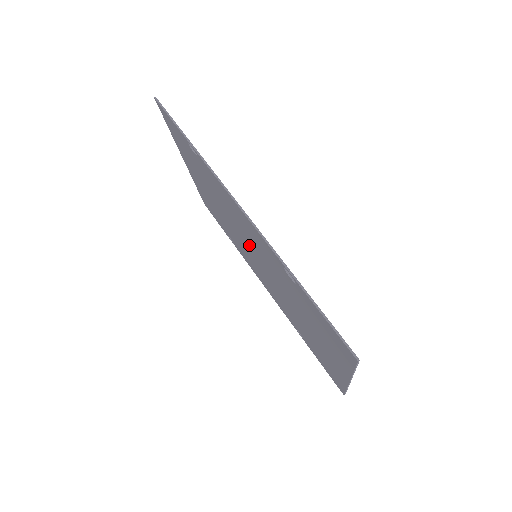
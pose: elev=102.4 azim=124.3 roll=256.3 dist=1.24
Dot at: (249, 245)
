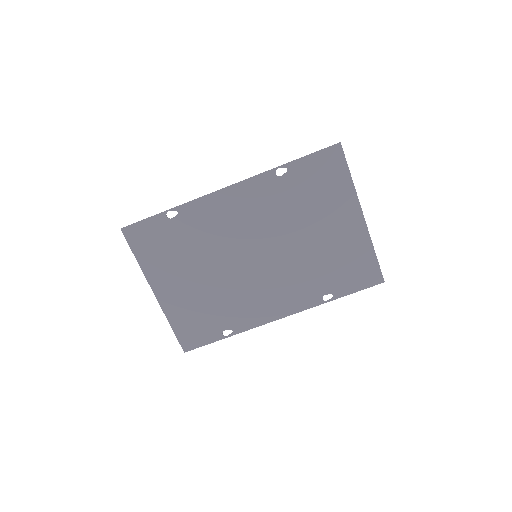
Dot at: (247, 249)
